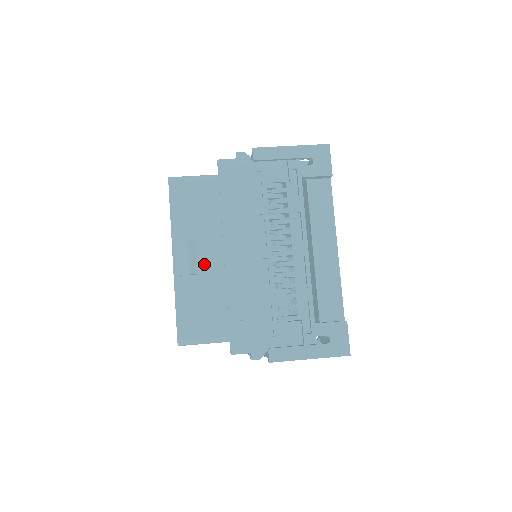
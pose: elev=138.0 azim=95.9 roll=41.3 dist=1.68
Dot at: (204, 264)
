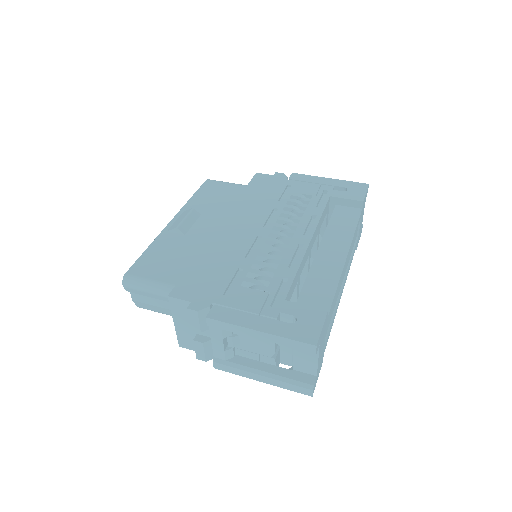
Dot at: (197, 230)
